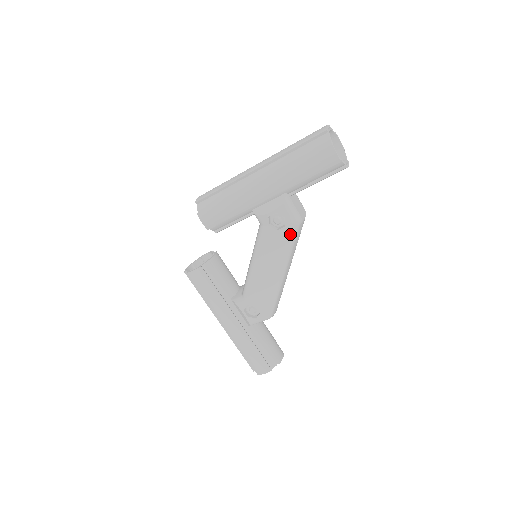
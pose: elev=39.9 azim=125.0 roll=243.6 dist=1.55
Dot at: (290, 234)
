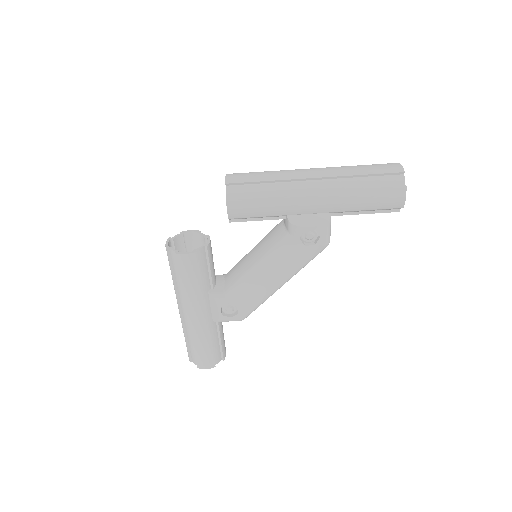
Dot at: (315, 253)
